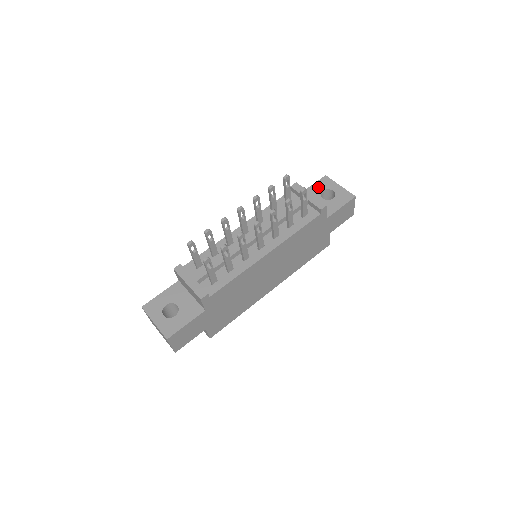
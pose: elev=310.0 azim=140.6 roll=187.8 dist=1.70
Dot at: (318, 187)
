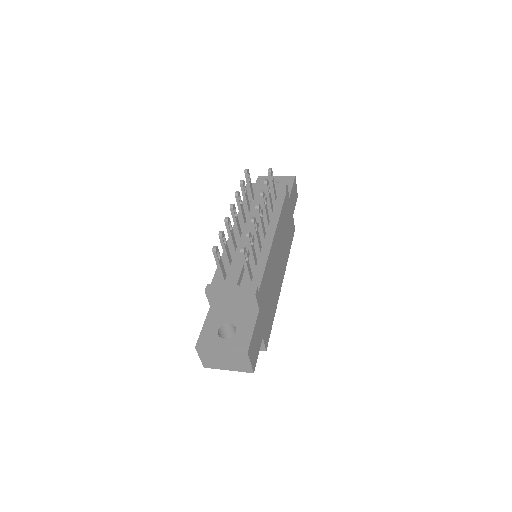
Dot at: occluded
